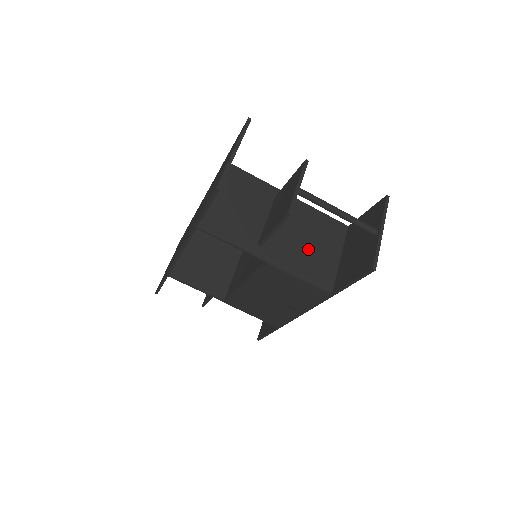
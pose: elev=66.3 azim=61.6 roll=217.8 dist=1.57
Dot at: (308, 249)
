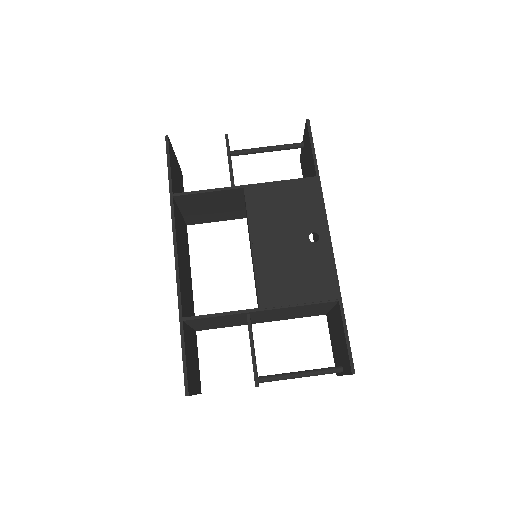
Dot at: occluded
